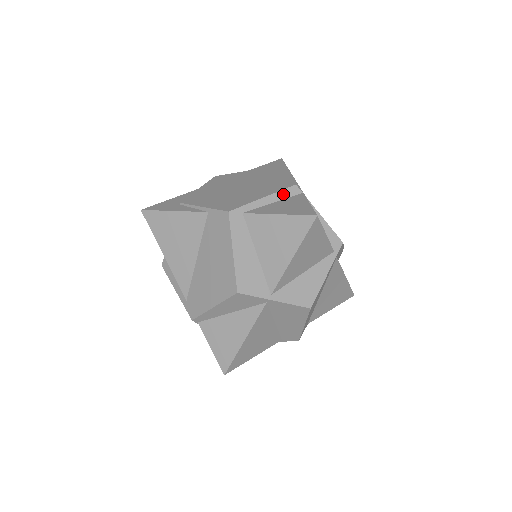
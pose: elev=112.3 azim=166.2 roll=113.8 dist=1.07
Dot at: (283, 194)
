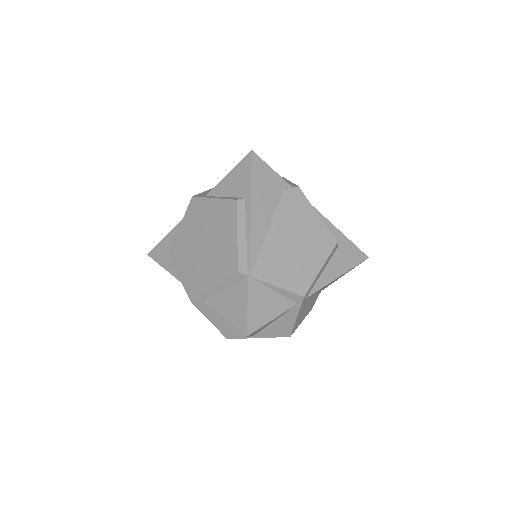
Dot at: (230, 281)
